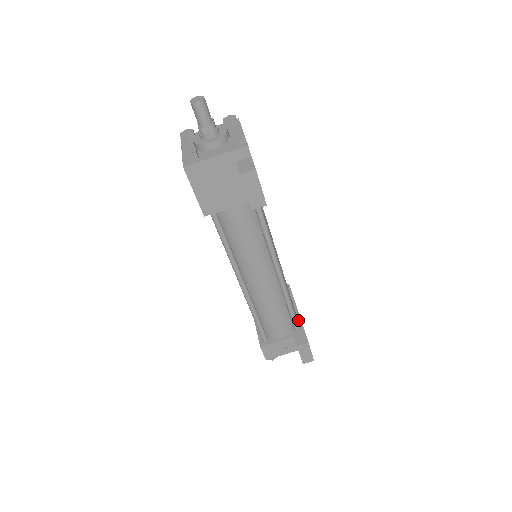
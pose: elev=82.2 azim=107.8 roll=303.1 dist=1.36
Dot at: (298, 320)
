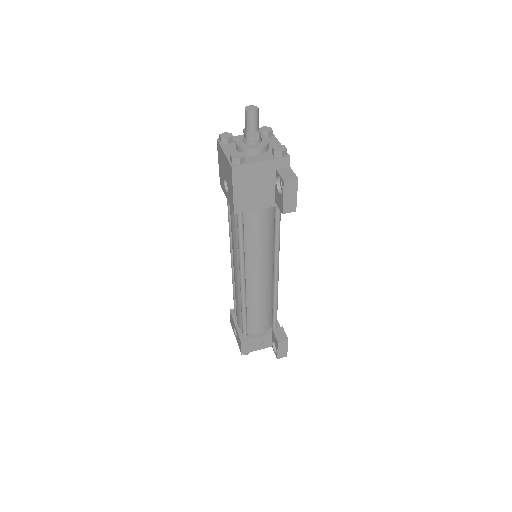
Dot at: occluded
